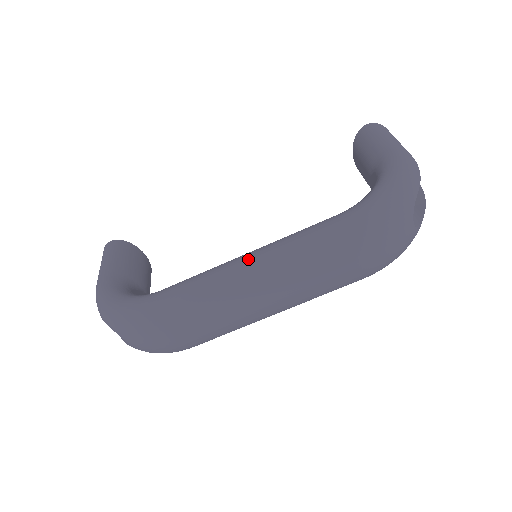
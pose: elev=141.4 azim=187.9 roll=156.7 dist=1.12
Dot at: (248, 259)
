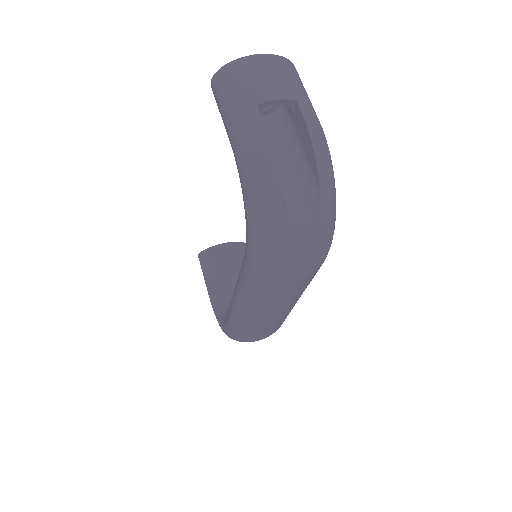
Dot at: (235, 303)
